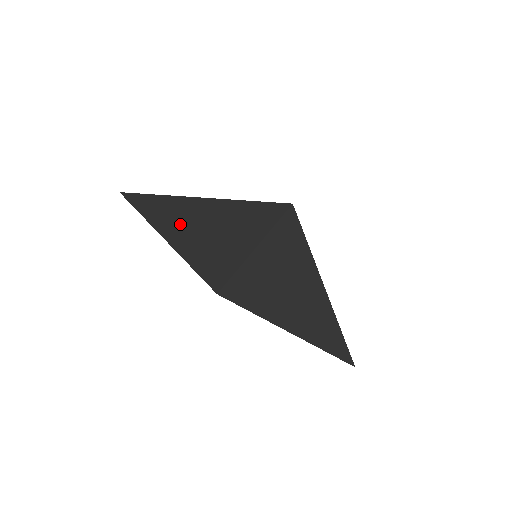
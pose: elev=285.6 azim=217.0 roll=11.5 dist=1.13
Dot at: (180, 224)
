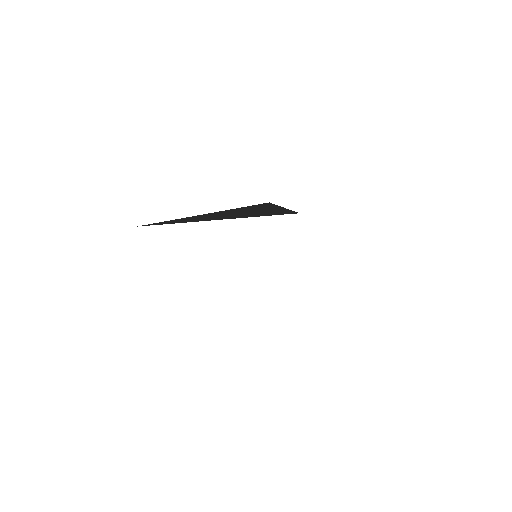
Dot at: occluded
